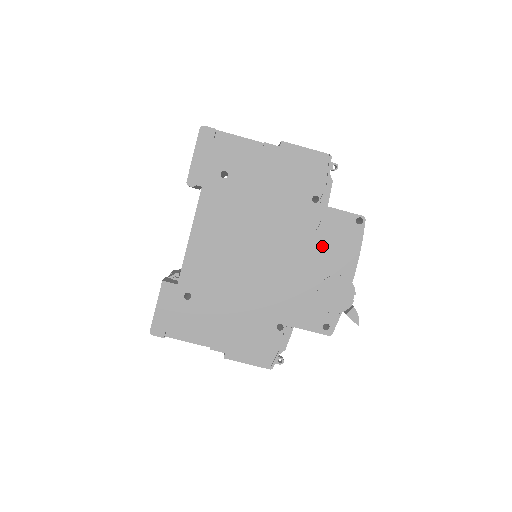
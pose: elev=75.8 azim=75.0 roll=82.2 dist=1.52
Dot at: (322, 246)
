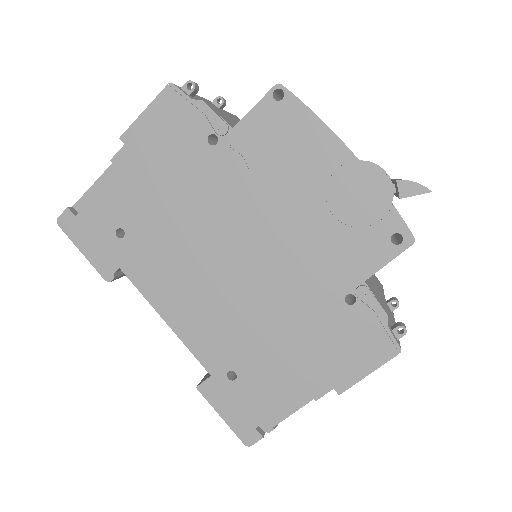
Dot at: (279, 170)
